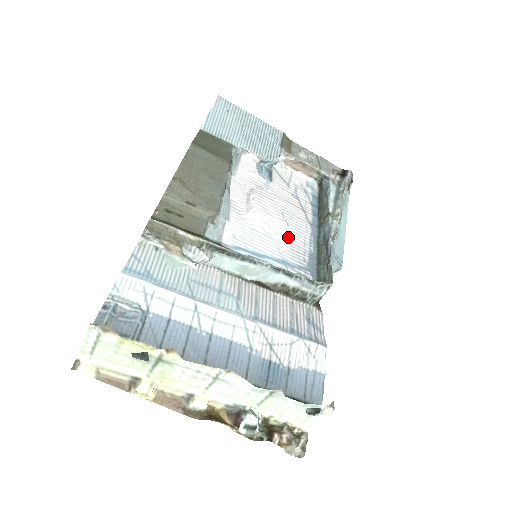
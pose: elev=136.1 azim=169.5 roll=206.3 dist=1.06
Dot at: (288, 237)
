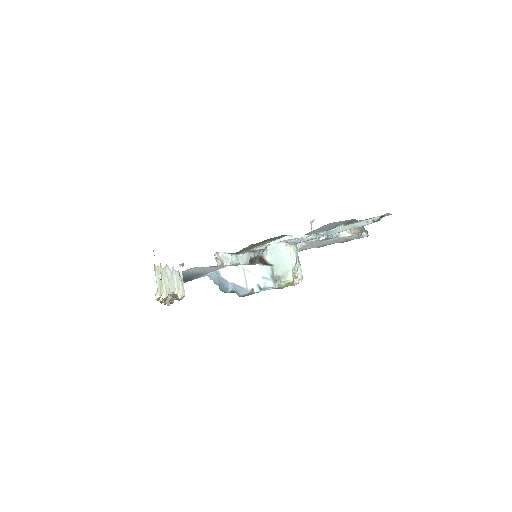
Dot at: occluded
